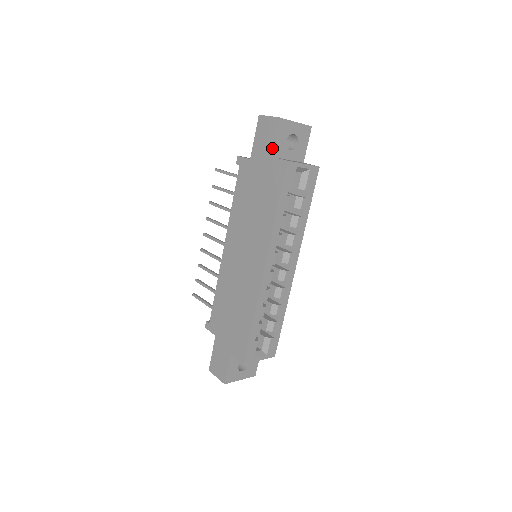
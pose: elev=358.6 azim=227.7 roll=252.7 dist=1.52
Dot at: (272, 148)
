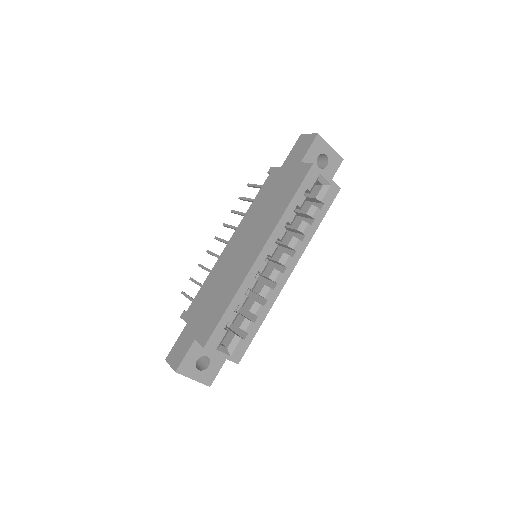
Dot at: (303, 156)
